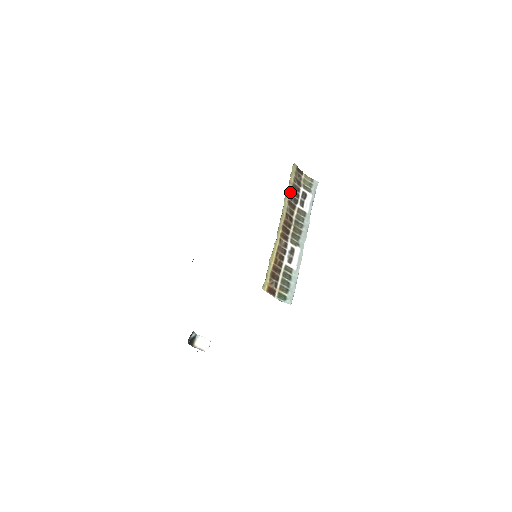
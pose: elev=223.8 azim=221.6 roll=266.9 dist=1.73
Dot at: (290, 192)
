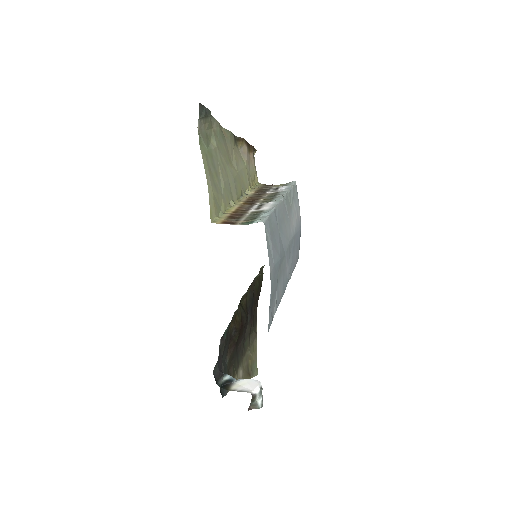
Dot at: (255, 191)
